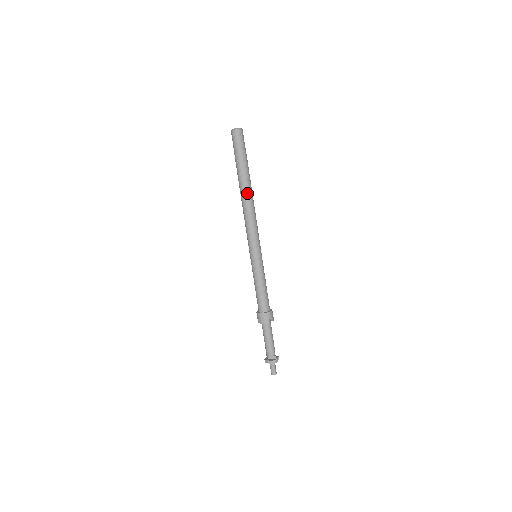
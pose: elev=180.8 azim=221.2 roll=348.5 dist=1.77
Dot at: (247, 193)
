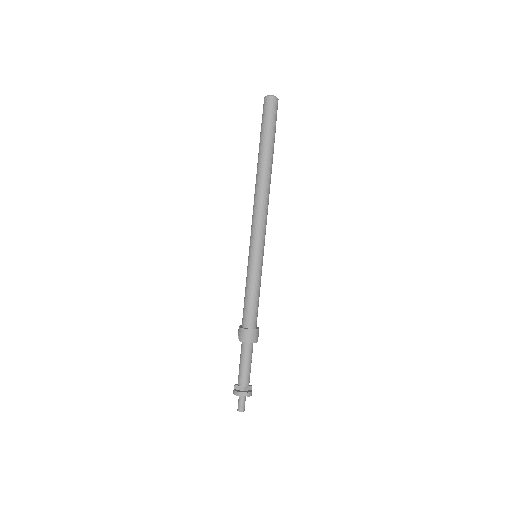
Dot at: (270, 177)
